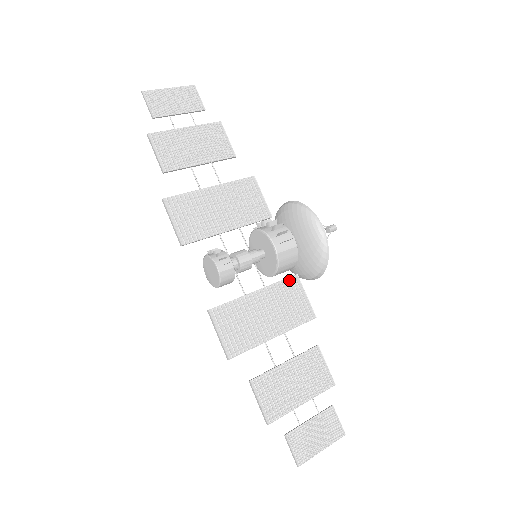
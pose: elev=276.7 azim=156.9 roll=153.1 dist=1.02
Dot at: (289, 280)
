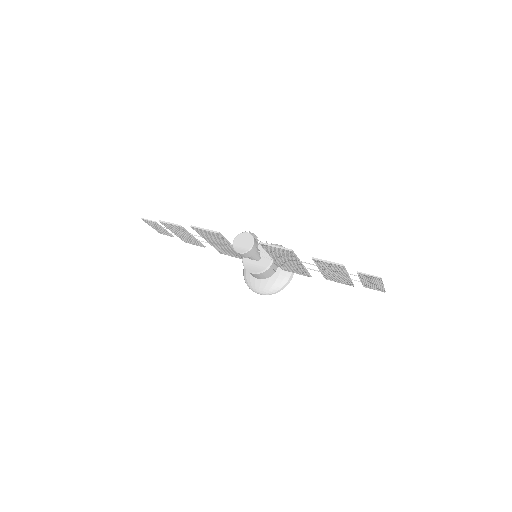
Dot at: occluded
